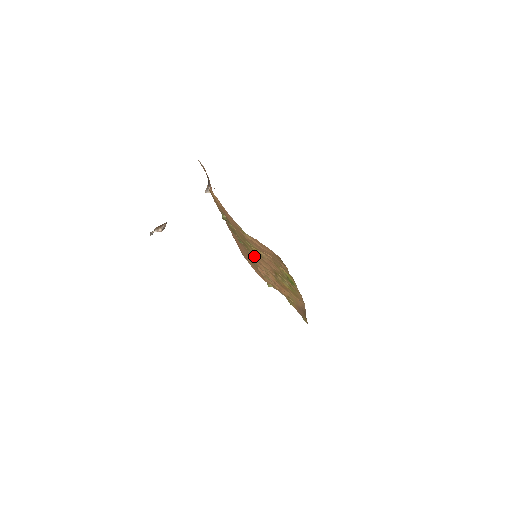
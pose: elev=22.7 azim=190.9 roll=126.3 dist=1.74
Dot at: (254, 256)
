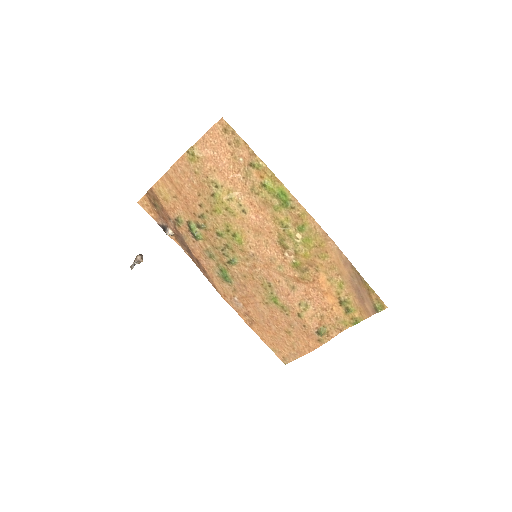
Dot at: (249, 245)
